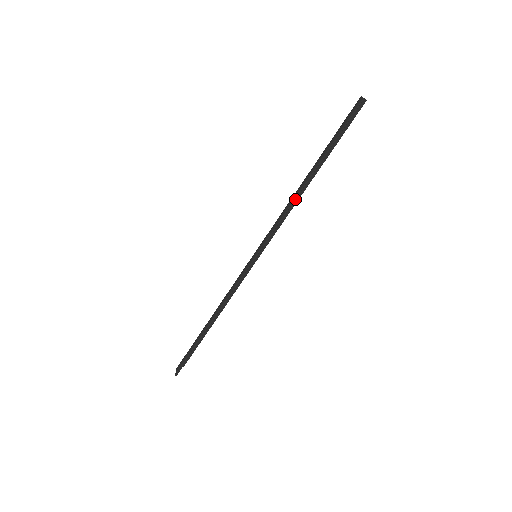
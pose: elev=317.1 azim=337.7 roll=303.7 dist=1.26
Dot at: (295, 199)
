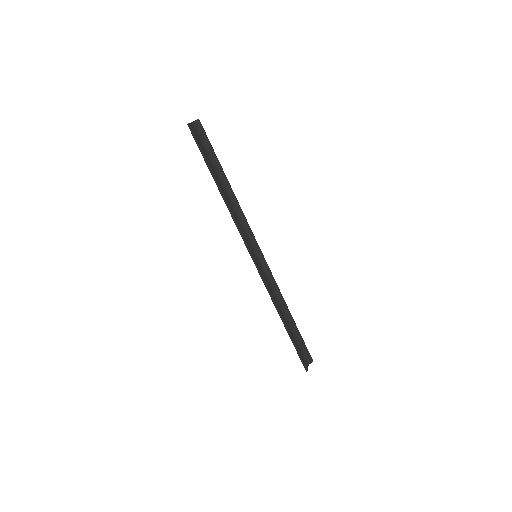
Dot at: occluded
